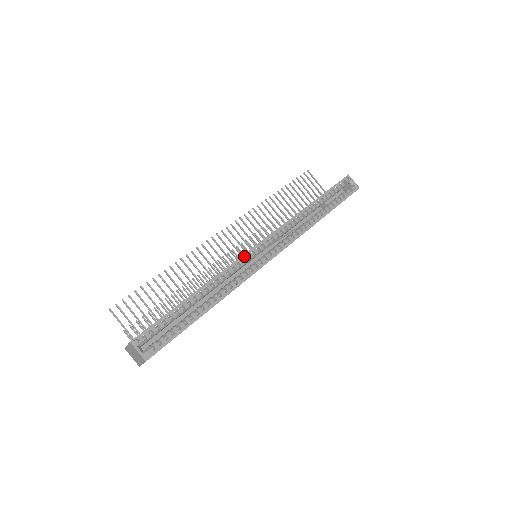
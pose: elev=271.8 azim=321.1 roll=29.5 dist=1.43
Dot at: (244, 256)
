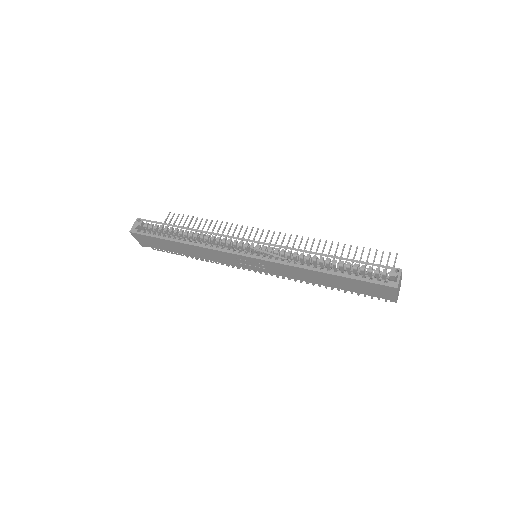
Dot at: (235, 238)
